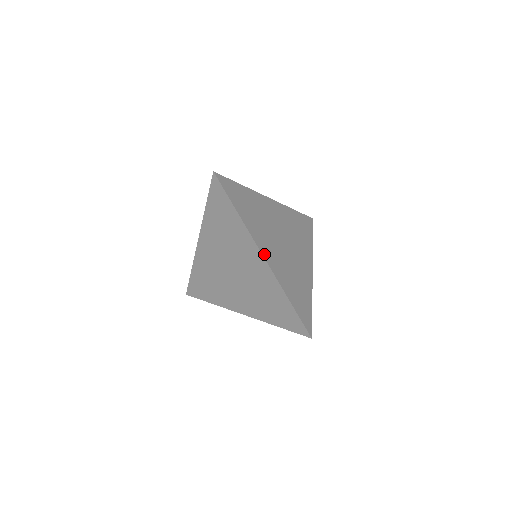
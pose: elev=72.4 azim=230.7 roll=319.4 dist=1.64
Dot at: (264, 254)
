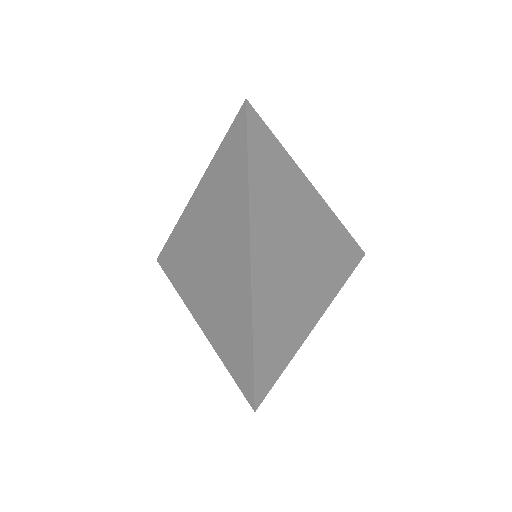
Dot at: (254, 253)
